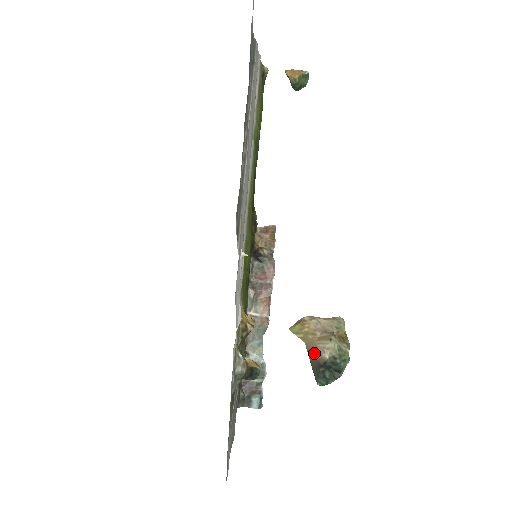
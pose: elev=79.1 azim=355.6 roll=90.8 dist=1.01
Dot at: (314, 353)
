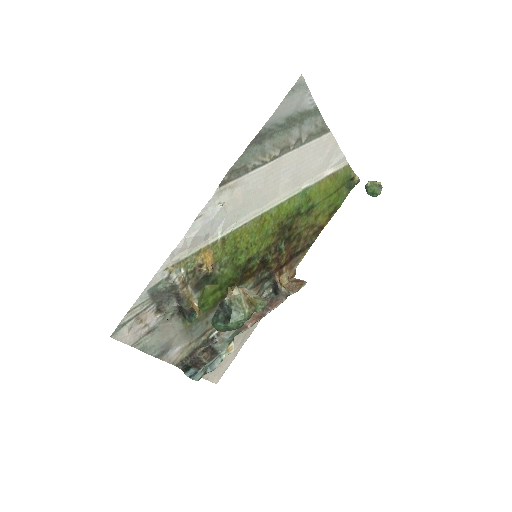
Dot at: occluded
